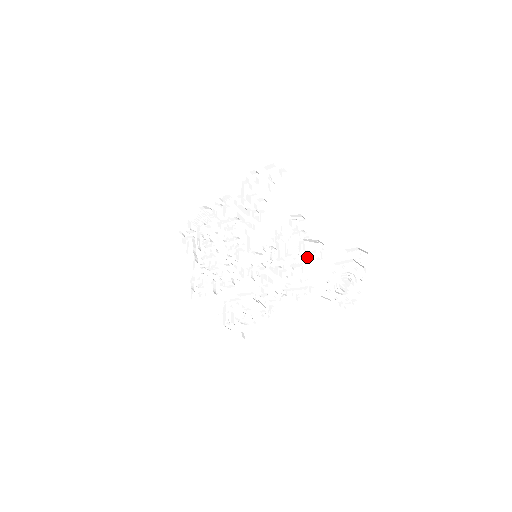
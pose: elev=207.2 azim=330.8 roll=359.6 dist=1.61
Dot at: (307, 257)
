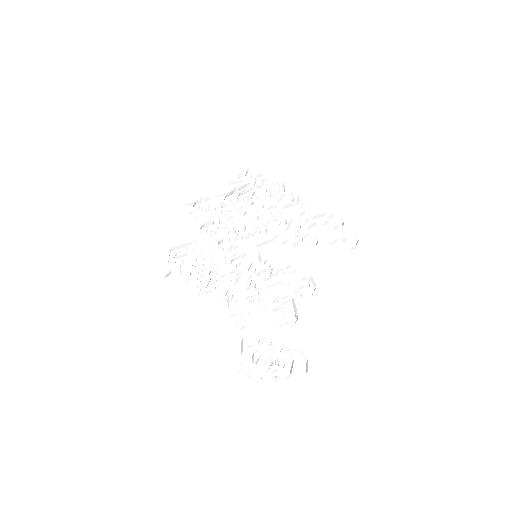
Dot at: (277, 310)
